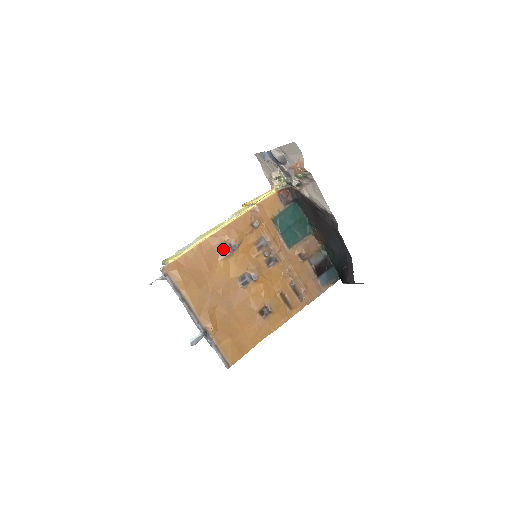
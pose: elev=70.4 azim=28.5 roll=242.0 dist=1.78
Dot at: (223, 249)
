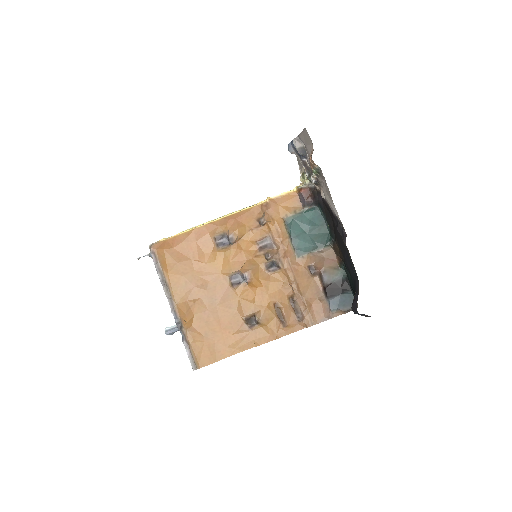
Dot at: (220, 240)
